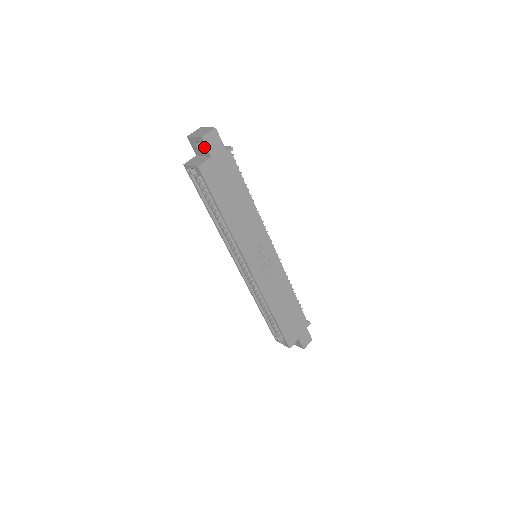
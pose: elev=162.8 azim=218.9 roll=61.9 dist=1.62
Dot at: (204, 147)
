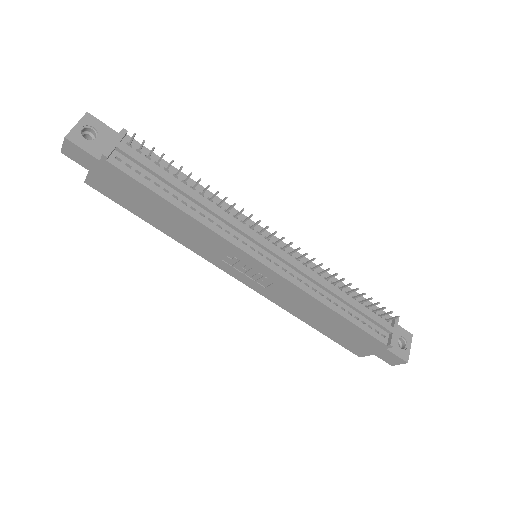
Dot at: occluded
